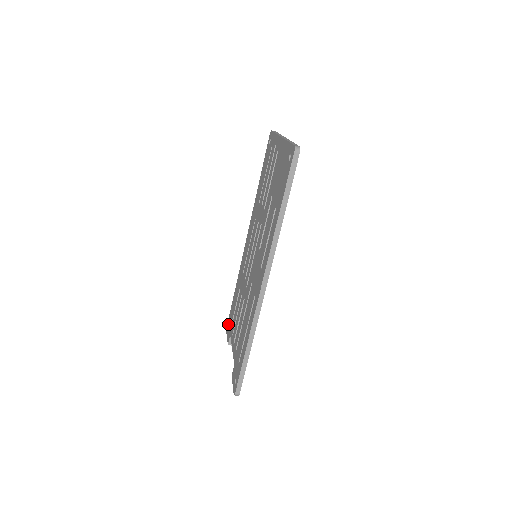
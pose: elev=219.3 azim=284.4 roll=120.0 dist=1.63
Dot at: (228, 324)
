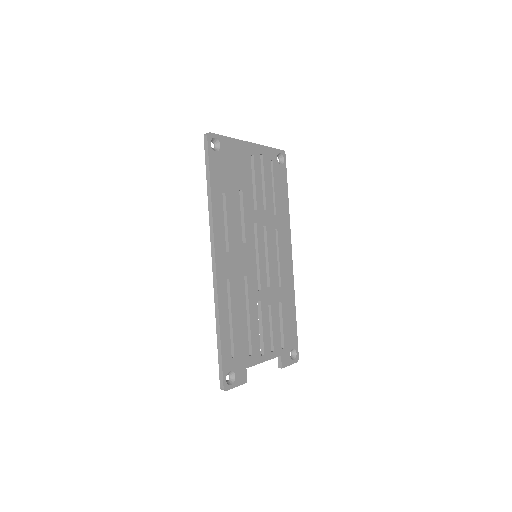
Dot at: occluded
